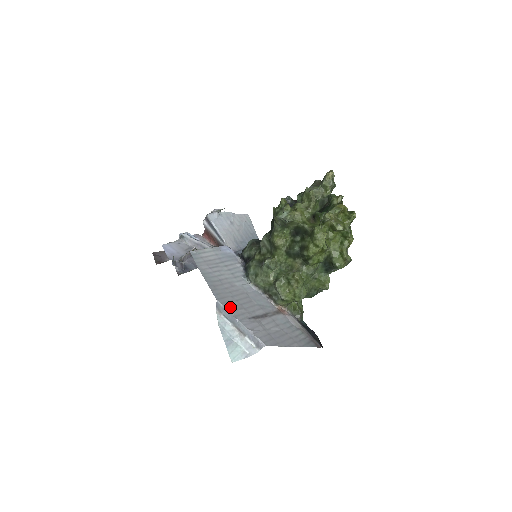
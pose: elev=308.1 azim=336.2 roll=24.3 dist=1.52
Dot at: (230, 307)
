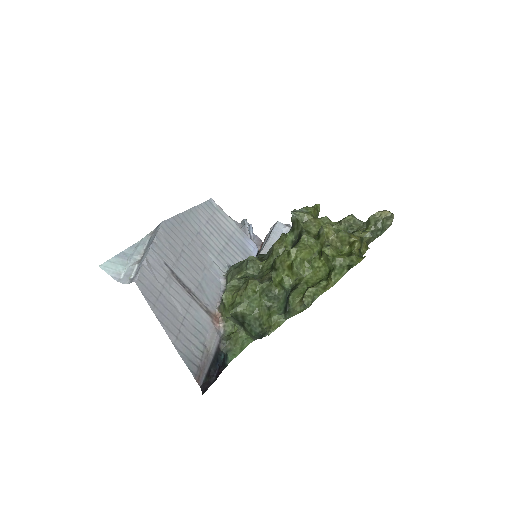
Dot at: (165, 238)
